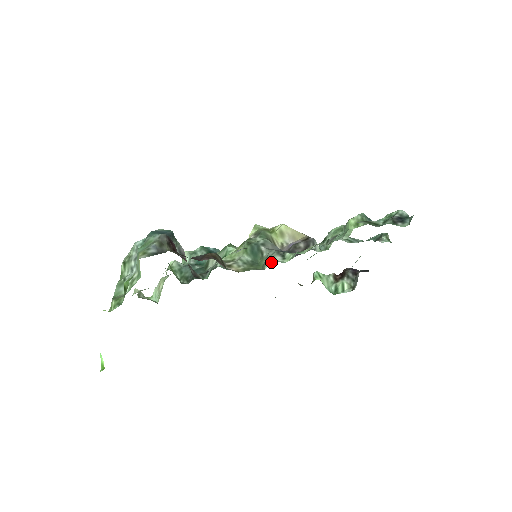
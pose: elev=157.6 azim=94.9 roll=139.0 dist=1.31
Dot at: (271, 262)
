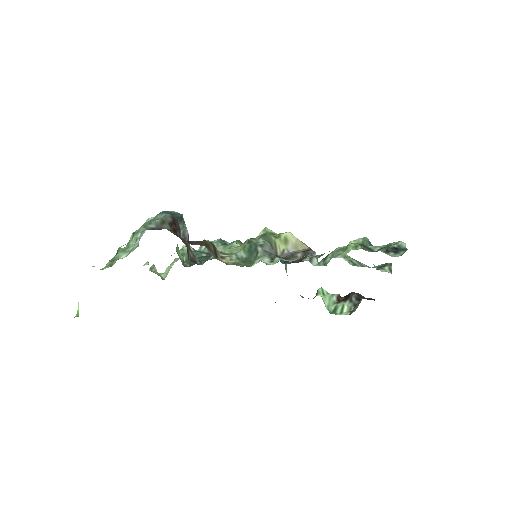
Dot at: (258, 262)
